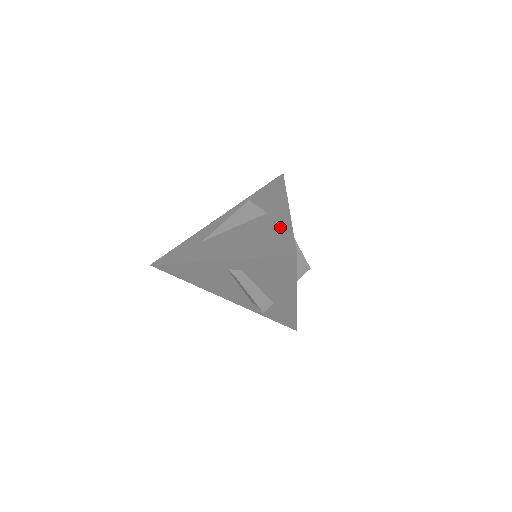
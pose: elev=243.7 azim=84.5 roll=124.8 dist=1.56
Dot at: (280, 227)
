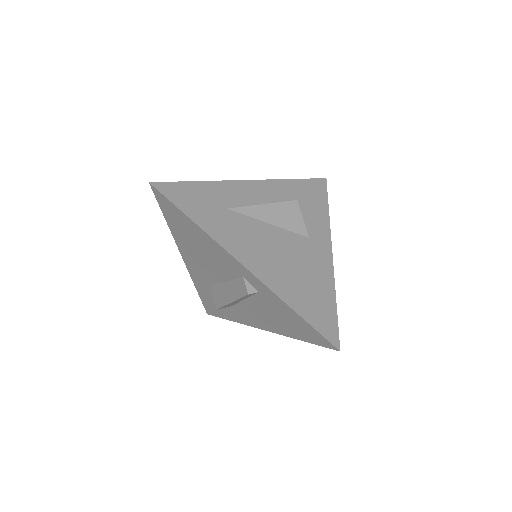
Dot at: (323, 282)
